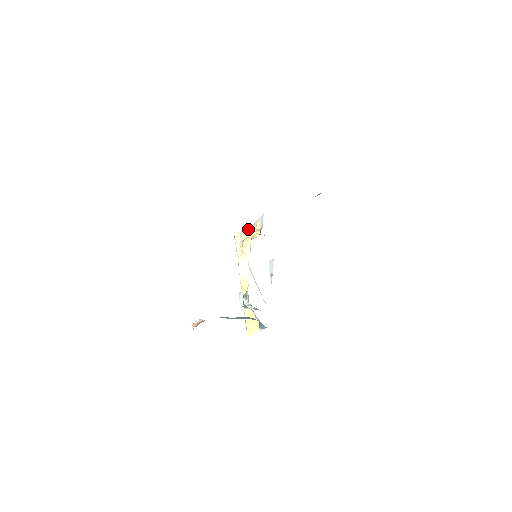
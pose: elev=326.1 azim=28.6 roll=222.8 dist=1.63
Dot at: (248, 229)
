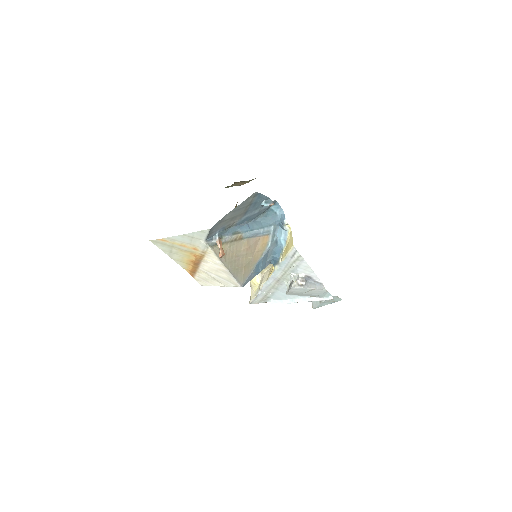
Dot at: occluded
